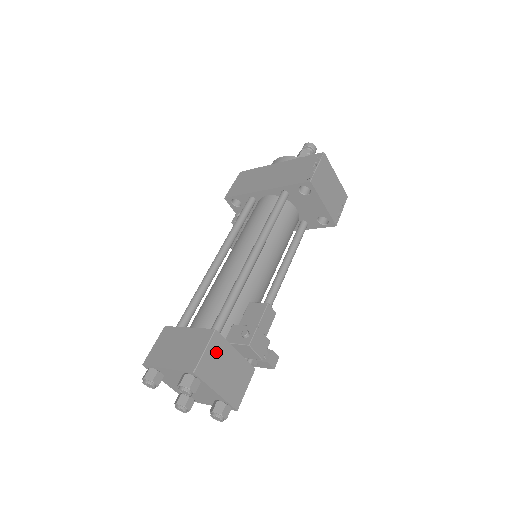
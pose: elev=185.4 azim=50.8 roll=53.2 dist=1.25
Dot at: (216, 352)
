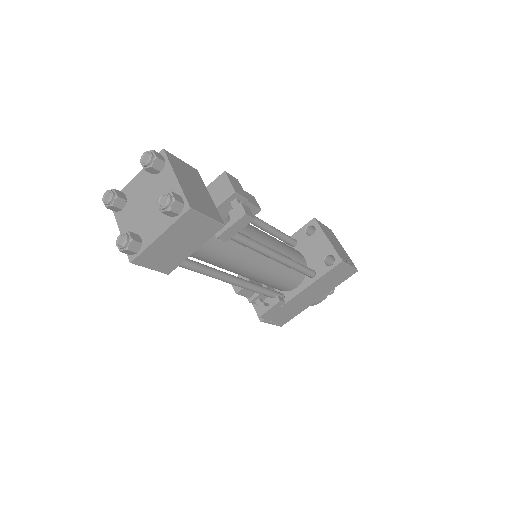
Dot at: (190, 173)
